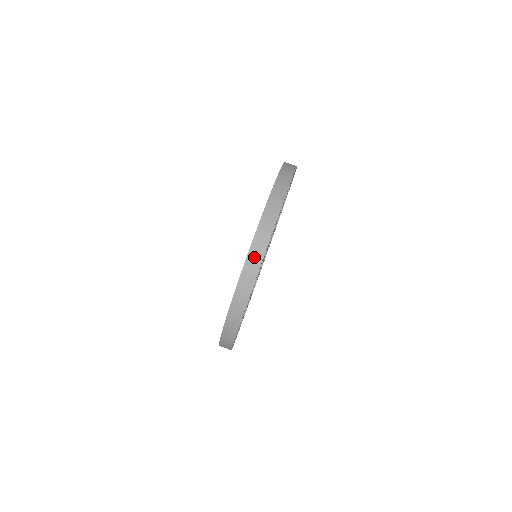
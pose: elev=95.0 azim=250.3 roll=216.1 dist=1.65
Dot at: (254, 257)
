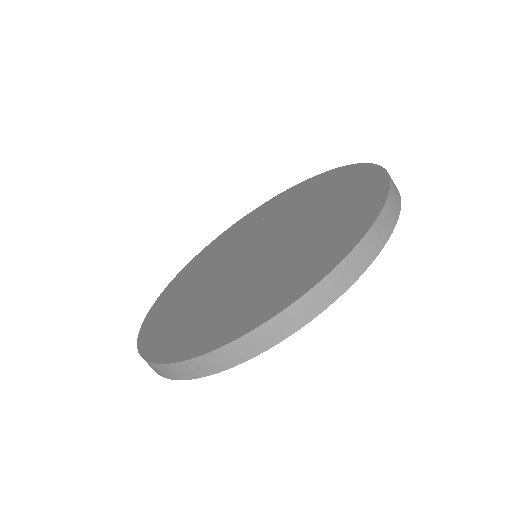
Dot at: (335, 282)
